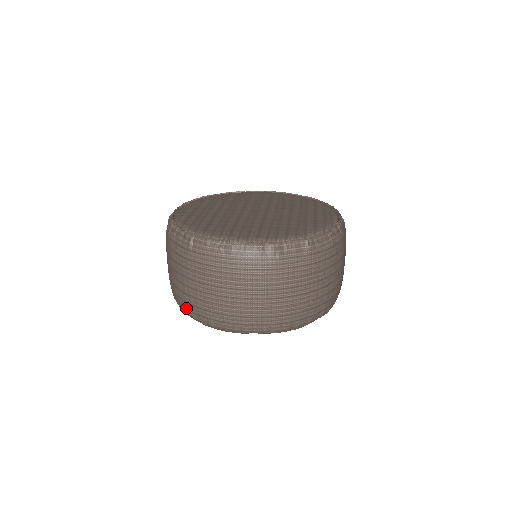
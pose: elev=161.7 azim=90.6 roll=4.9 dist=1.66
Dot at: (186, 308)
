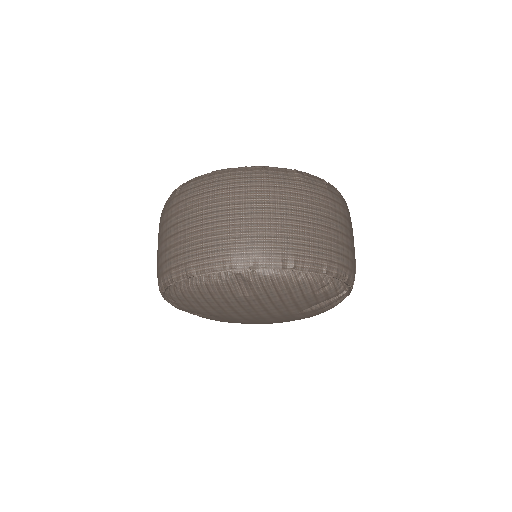
Dot at: (166, 271)
